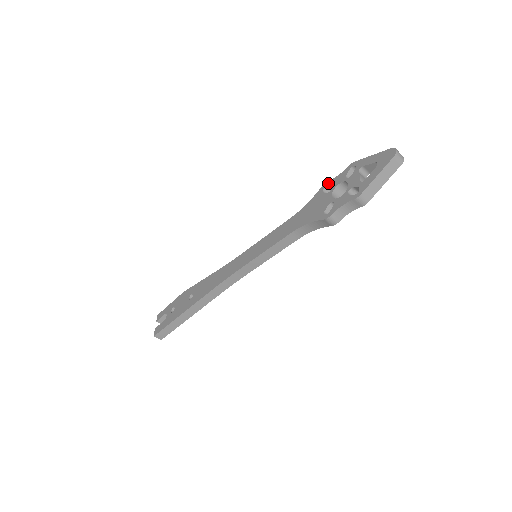
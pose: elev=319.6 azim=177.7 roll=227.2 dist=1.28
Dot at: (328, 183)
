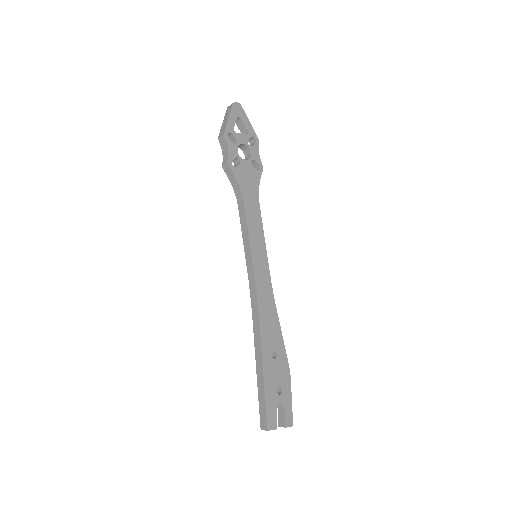
Dot at: (254, 167)
